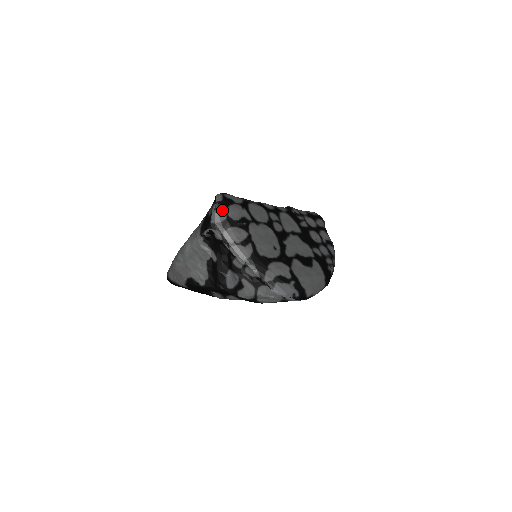
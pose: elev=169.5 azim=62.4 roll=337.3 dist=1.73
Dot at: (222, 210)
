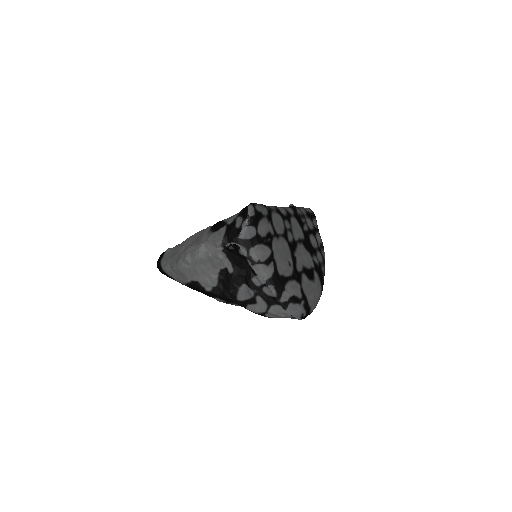
Dot at: (253, 226)
